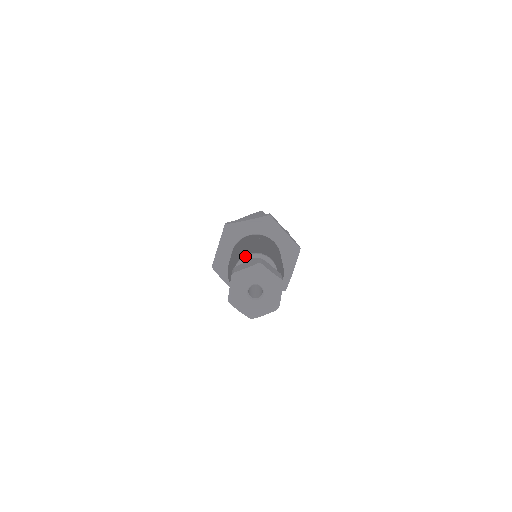
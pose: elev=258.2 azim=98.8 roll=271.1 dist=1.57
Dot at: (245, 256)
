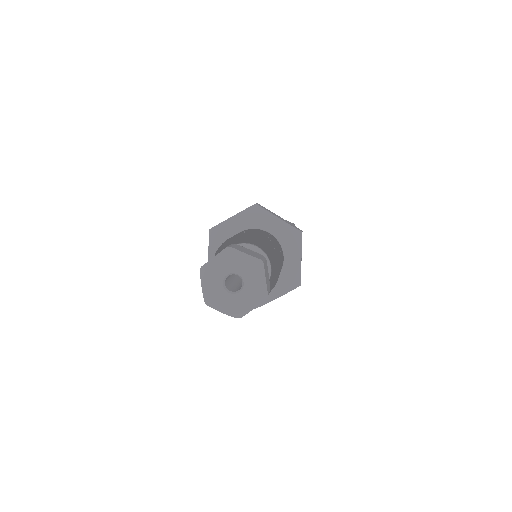
Dot at: (251, 244)
